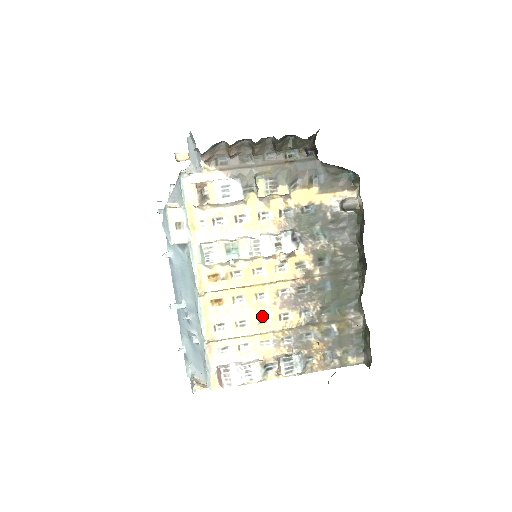
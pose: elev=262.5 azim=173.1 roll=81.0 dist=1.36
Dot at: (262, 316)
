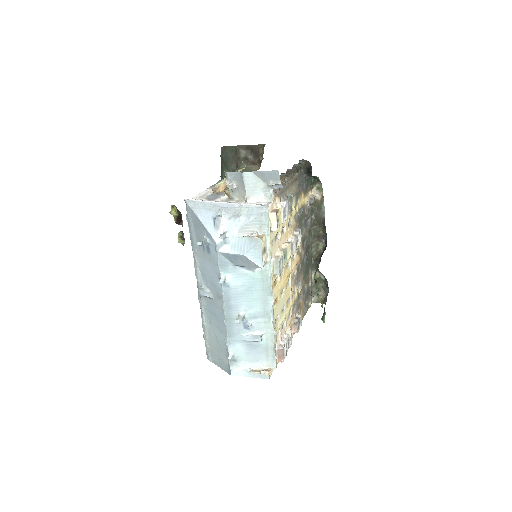
Dot at: (289, 298)
